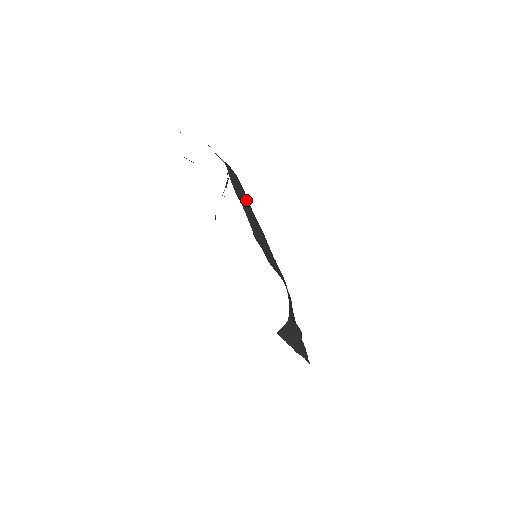
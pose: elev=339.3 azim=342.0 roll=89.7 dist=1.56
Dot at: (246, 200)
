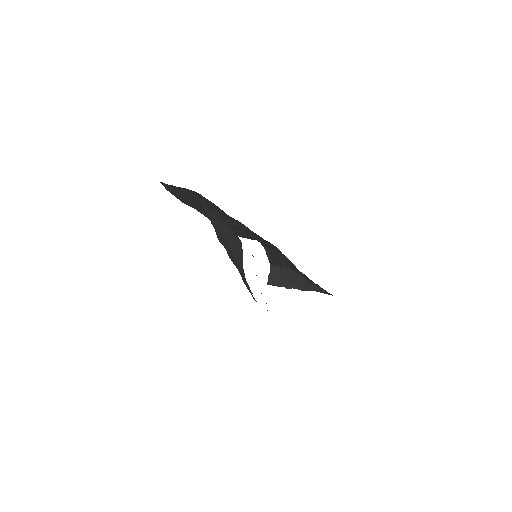
Dot at: occluded
